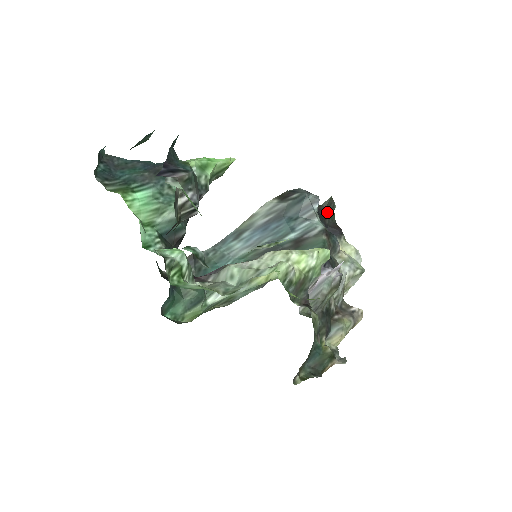
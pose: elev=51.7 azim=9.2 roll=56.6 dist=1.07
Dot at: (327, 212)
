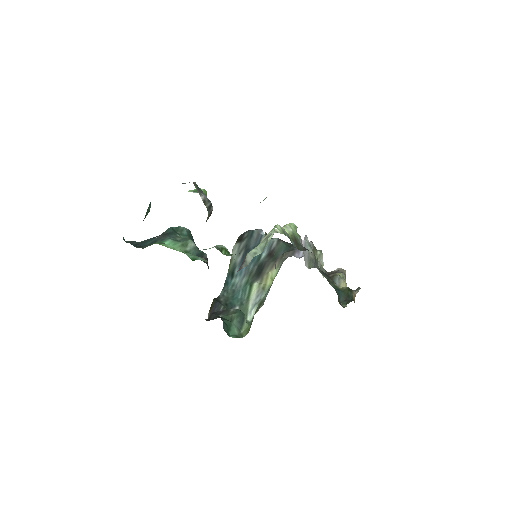
Dot at: occluded
